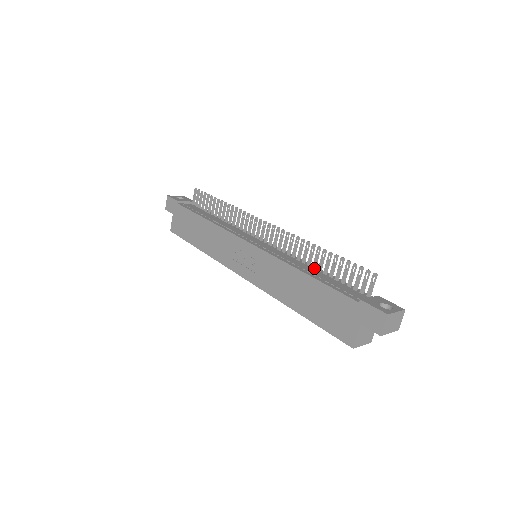
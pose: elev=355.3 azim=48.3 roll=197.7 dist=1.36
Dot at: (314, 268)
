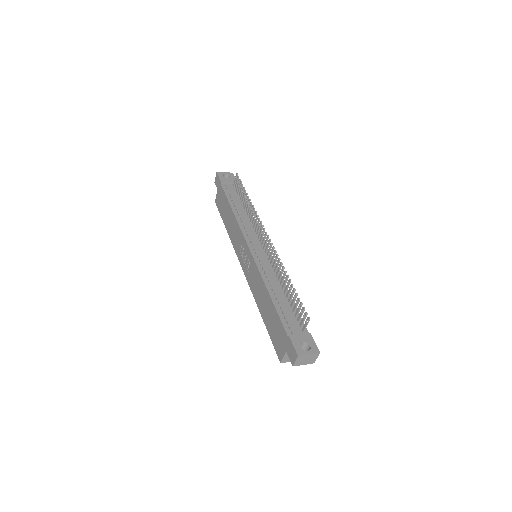
Dot at: (282, 289)
